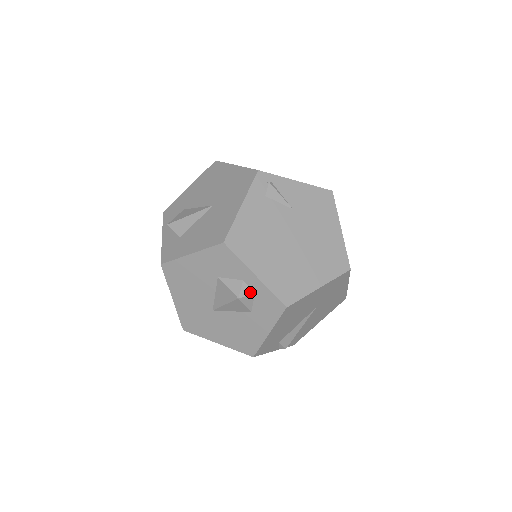
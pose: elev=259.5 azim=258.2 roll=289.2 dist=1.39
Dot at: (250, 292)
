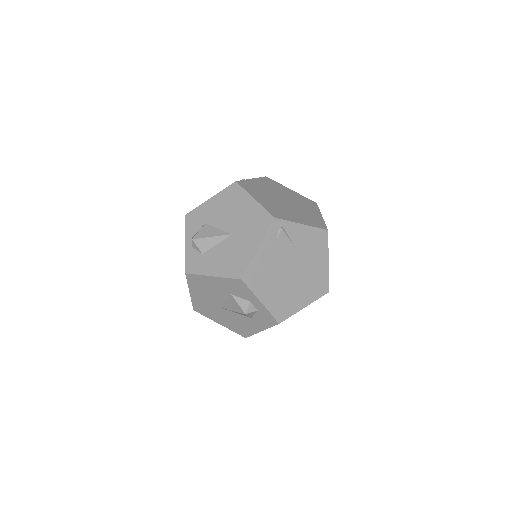
Dot at: (254, 309)
